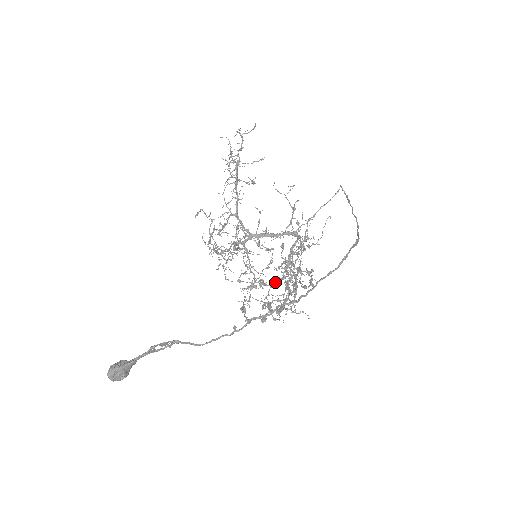
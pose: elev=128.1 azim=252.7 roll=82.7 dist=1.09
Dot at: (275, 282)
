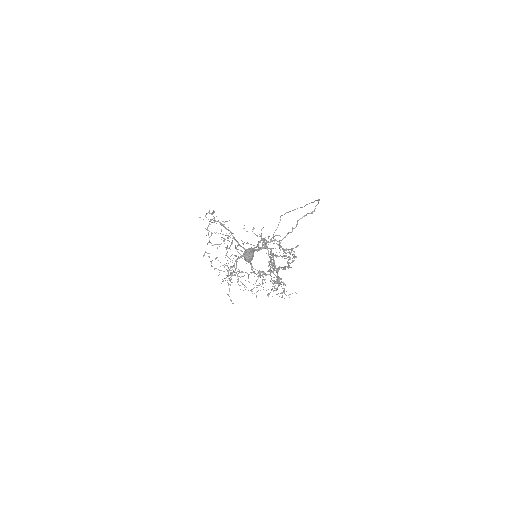
Dot at: (271, 272)
